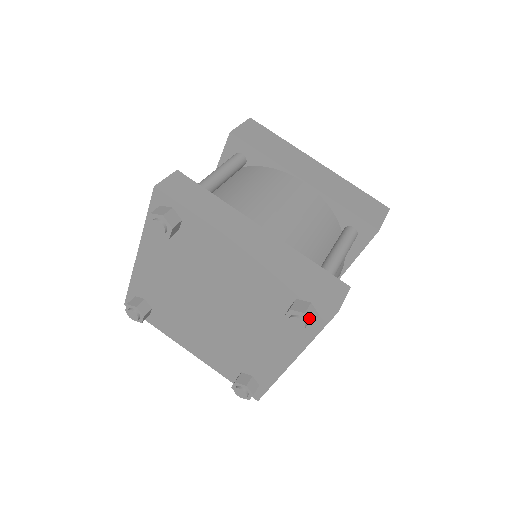
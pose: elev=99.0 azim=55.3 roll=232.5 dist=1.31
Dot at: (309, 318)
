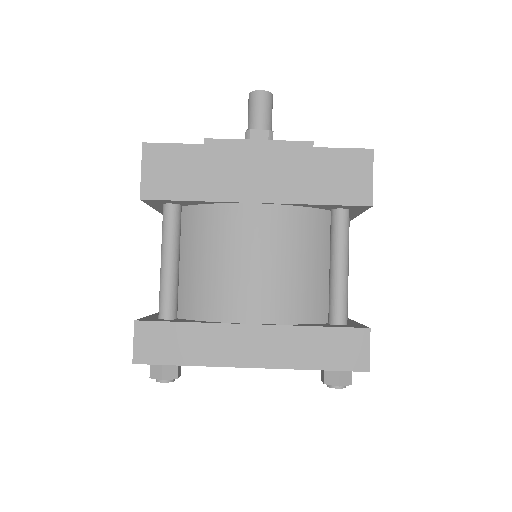
Dot at: (345, 384)
